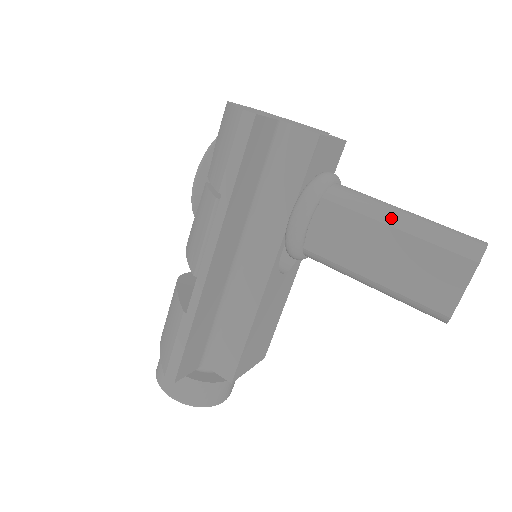
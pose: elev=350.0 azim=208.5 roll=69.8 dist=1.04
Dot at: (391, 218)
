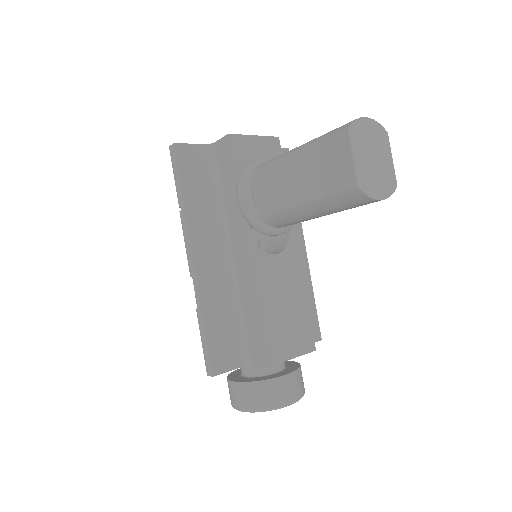
Dot at: (292, 151)
